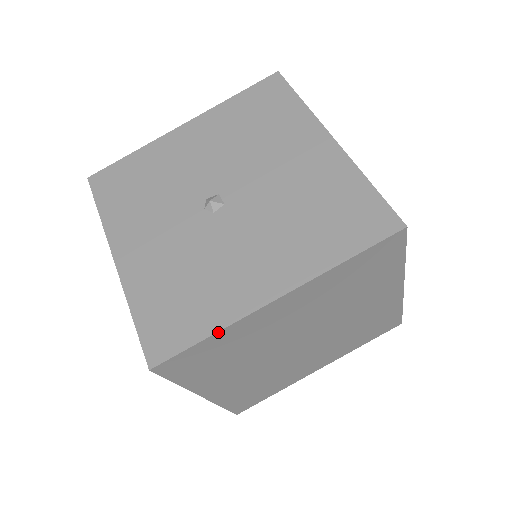
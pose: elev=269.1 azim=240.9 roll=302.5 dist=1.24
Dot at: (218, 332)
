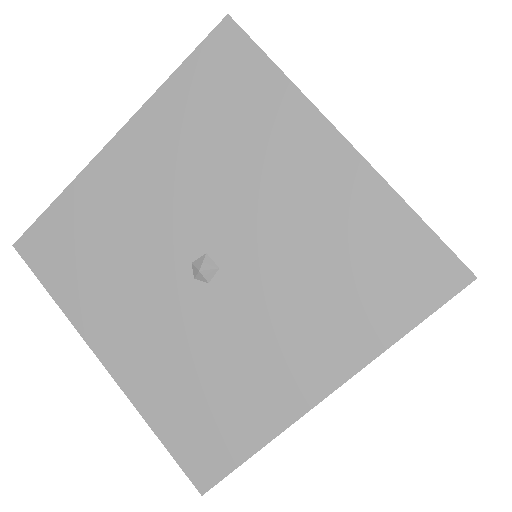
Dot at: (267, 443)
